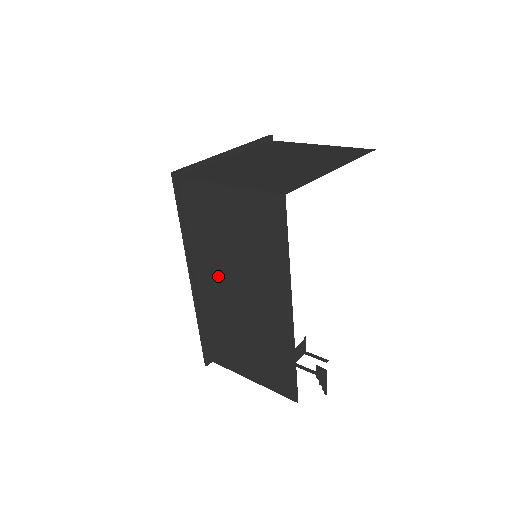
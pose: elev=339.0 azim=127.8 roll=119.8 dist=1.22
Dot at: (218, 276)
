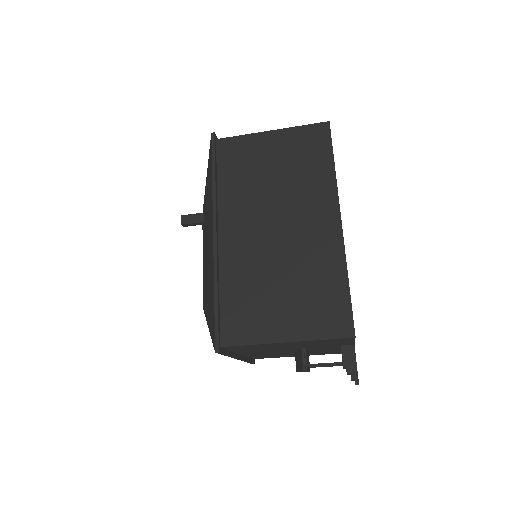
Dot at: (251, 219)
